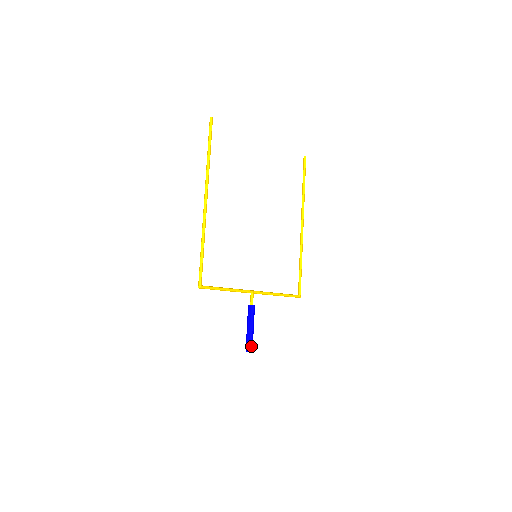
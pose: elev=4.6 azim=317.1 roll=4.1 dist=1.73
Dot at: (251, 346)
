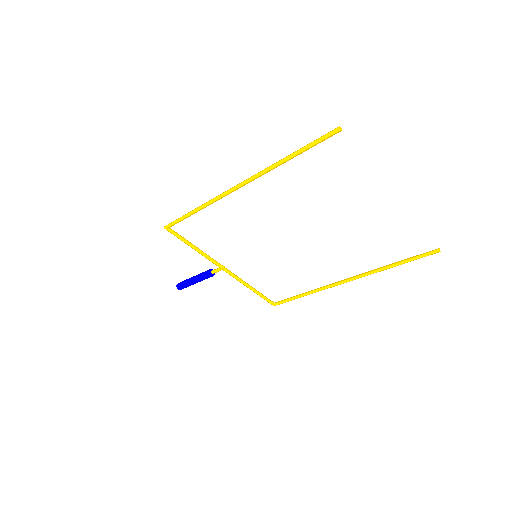
Dot at: (182, 287)
